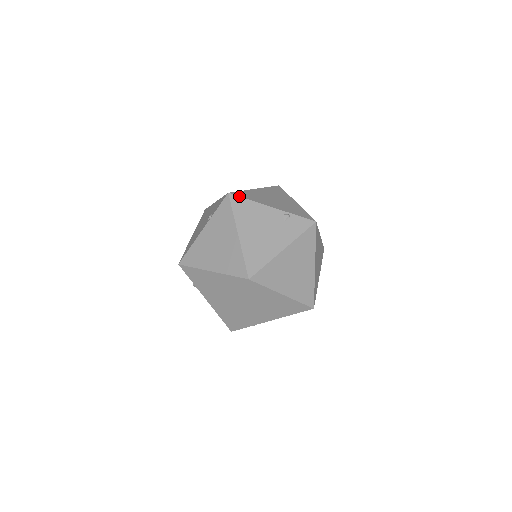
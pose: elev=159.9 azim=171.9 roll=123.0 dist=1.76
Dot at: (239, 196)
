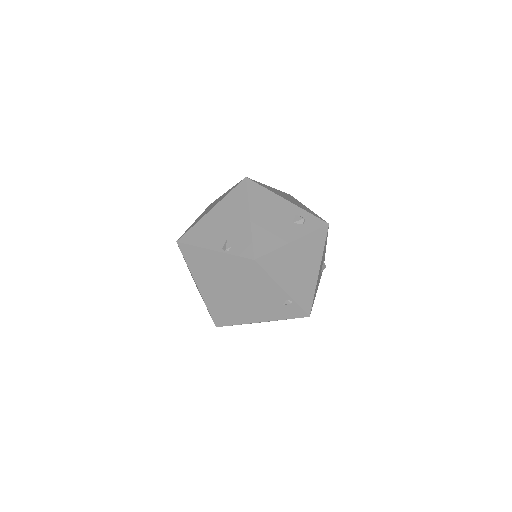
Dot at: (262, 268)
